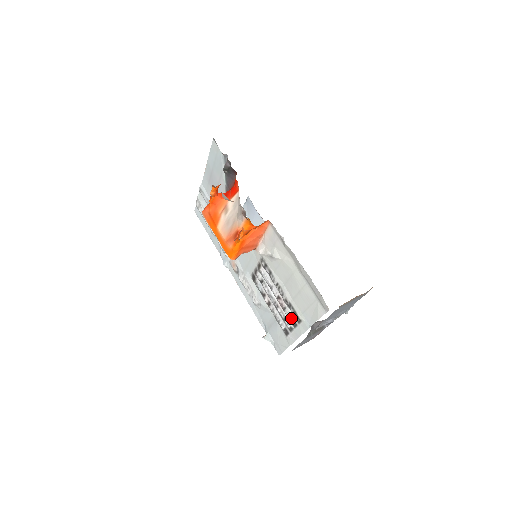
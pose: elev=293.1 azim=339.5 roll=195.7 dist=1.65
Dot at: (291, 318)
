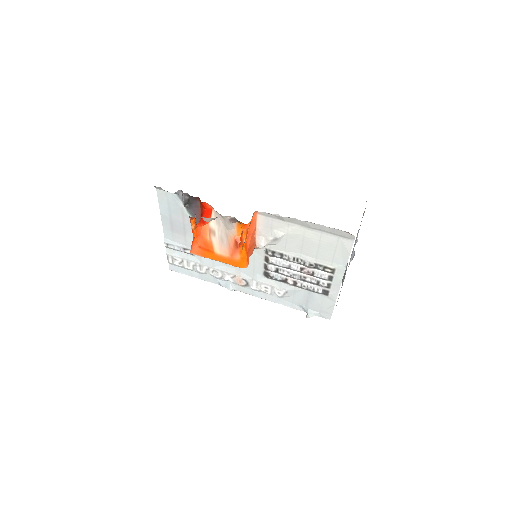
Dot at: (324, 276)
